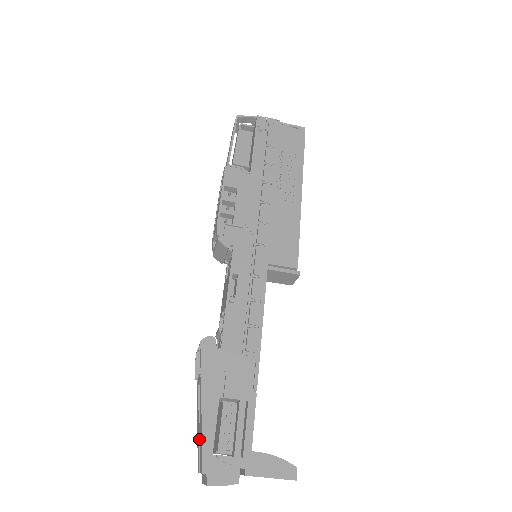
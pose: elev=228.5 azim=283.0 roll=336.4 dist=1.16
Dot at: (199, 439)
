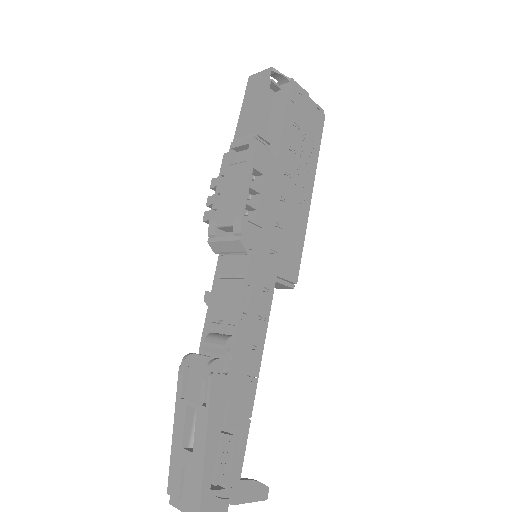
Dot at: (185, 467)
